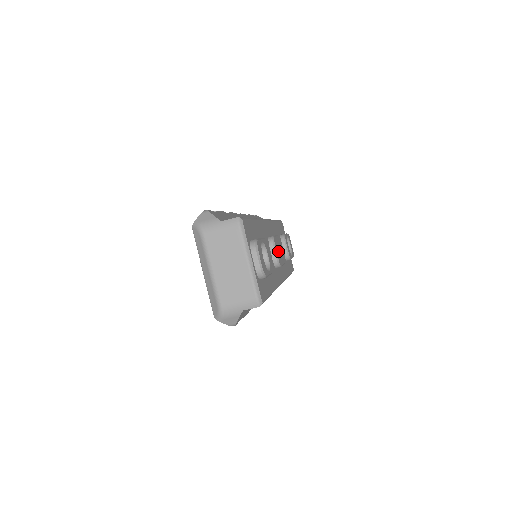
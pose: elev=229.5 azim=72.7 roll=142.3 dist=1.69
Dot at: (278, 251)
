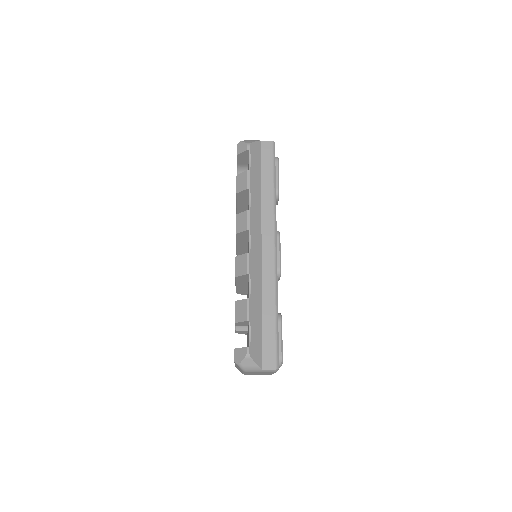
Dot at: occluded
